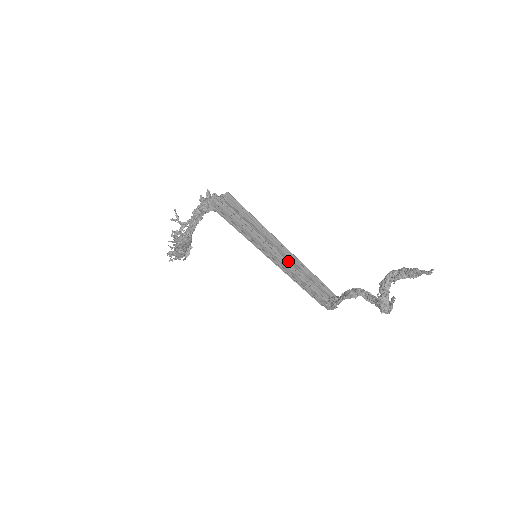
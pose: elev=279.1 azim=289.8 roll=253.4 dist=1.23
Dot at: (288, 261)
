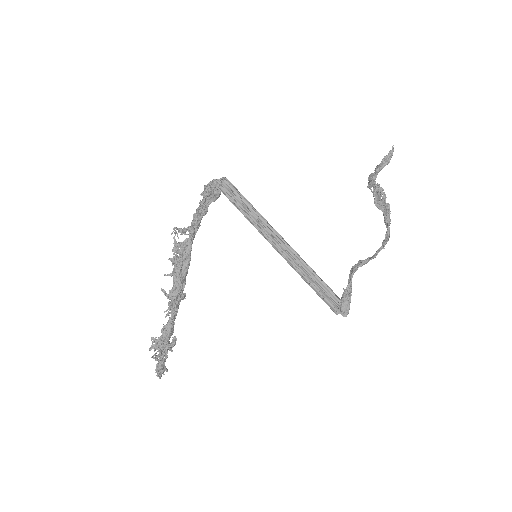
Dot at: (287, 253)
